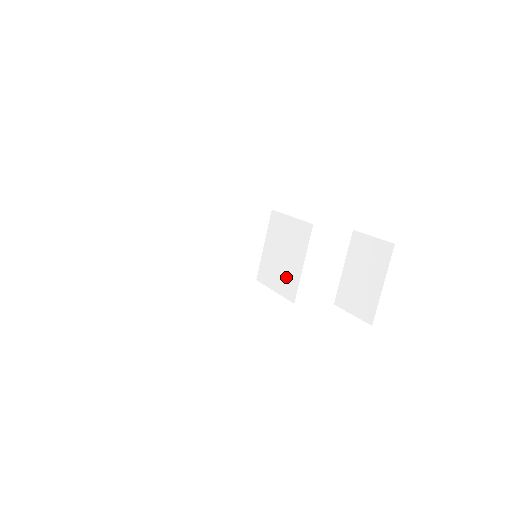
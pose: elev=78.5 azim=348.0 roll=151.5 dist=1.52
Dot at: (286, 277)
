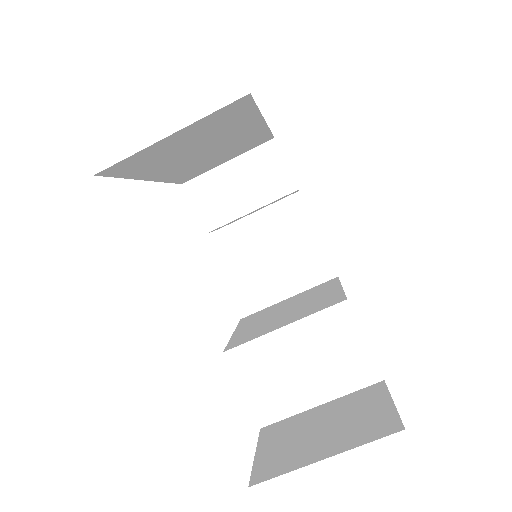
Dot at: (257, 328)
